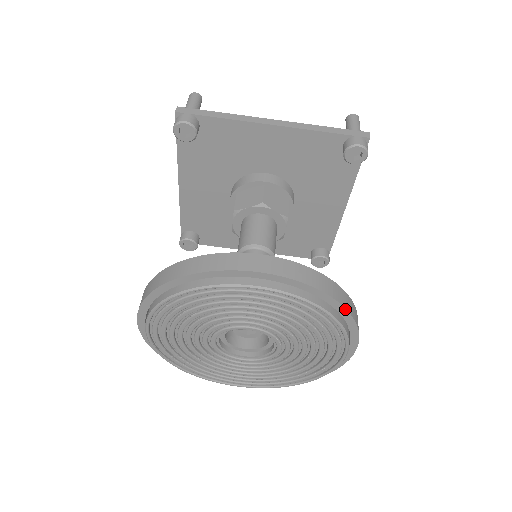
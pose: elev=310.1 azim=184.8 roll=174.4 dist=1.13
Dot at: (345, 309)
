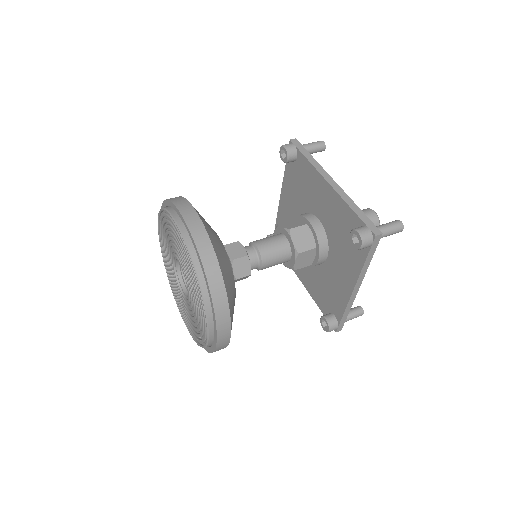
Dot at: (209, 287)
